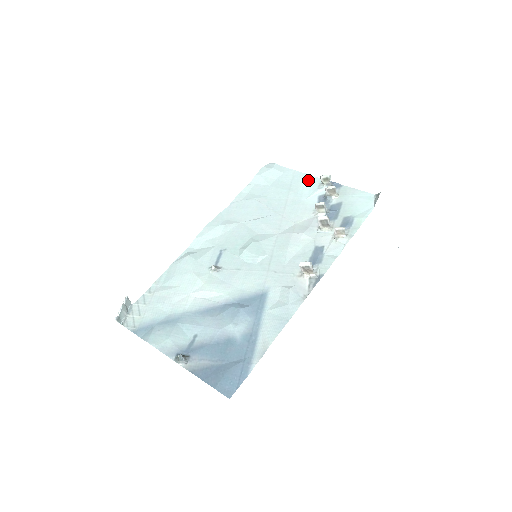
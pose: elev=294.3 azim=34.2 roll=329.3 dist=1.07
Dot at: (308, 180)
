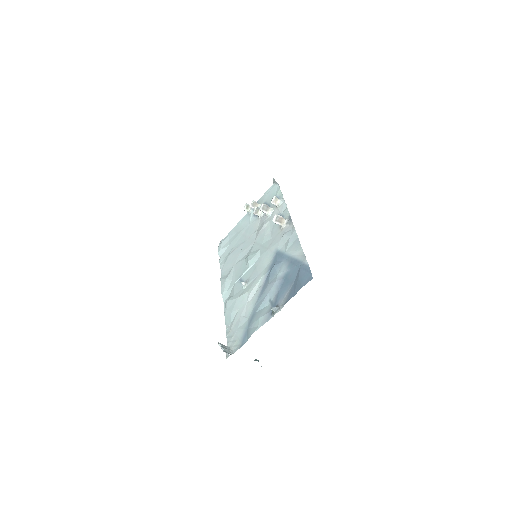
Dot at: (242, 221)
